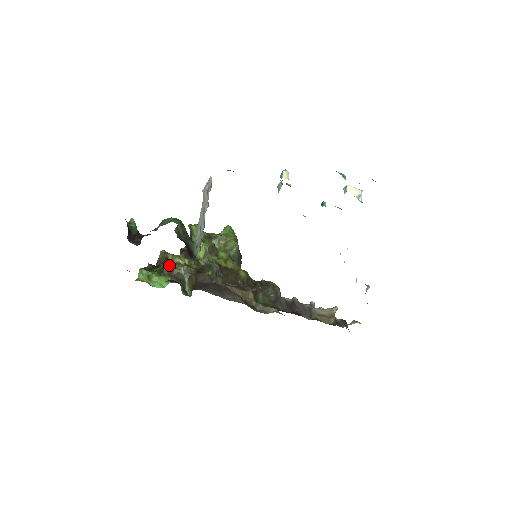
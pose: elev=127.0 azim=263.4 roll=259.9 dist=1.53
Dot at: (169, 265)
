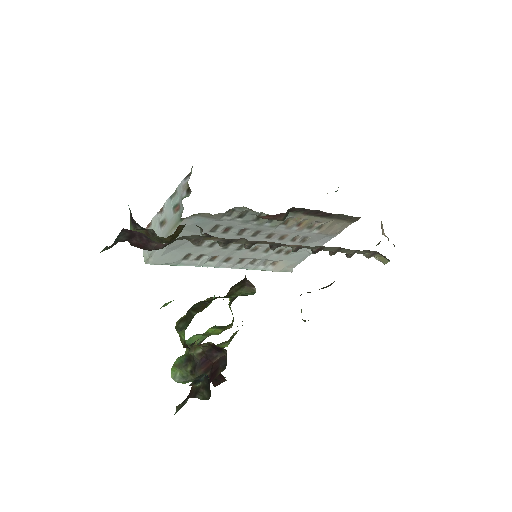
Dot at: (191, 308)
